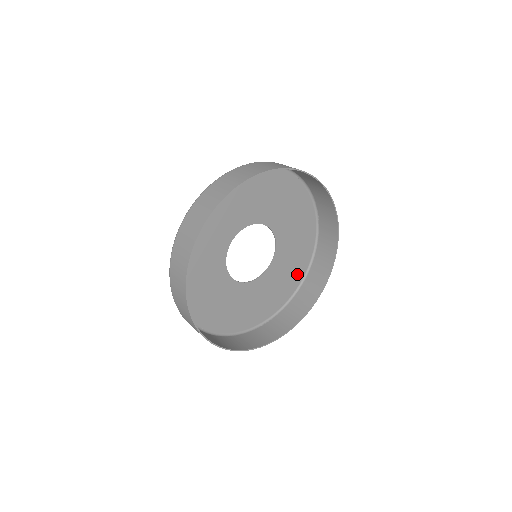
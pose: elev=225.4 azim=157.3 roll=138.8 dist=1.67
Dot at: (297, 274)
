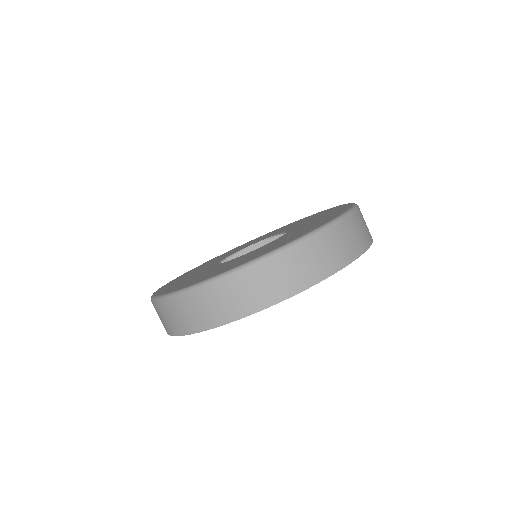
Dot at: occluded
